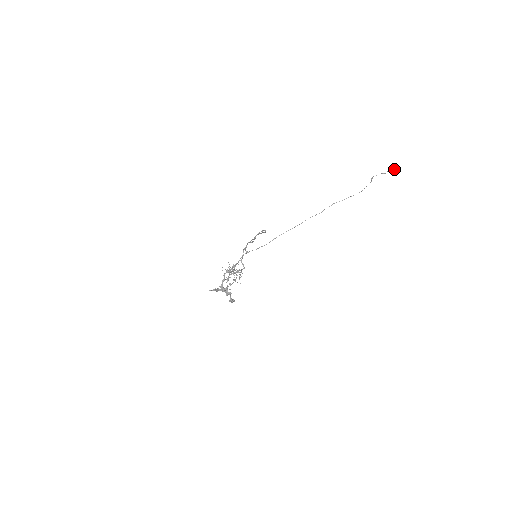
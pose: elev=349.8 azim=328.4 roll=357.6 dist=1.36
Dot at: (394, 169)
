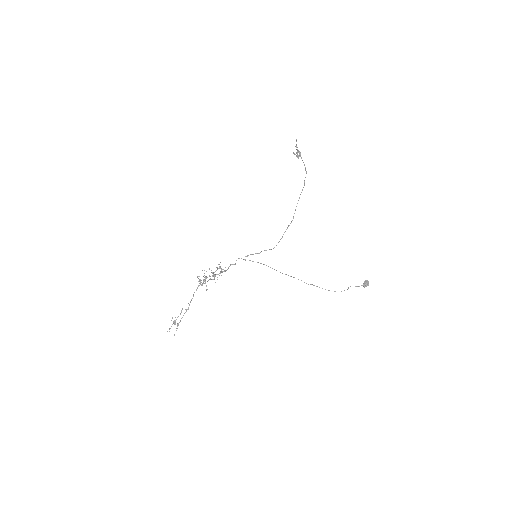
Dot at: (367, 282)
